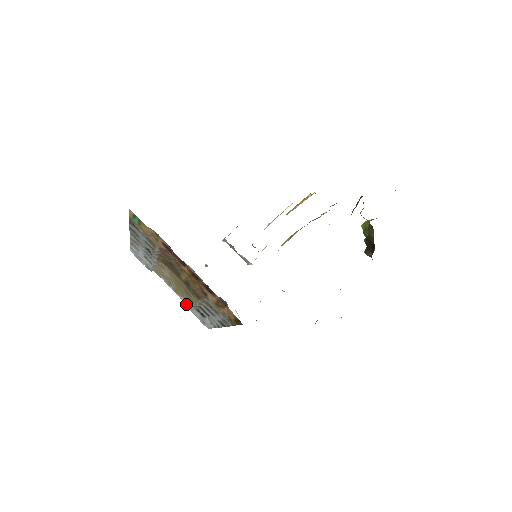
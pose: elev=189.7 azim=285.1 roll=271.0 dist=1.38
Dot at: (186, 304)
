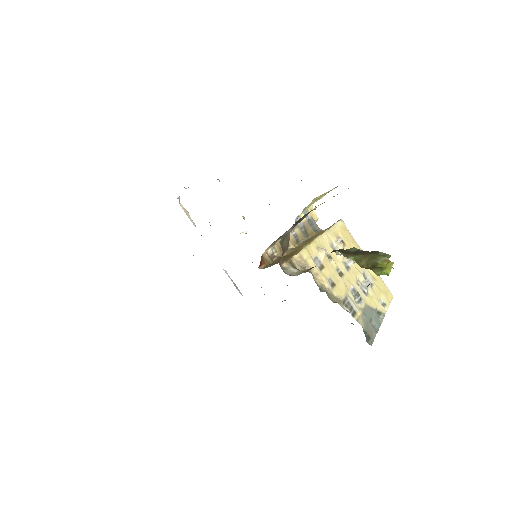
Dot at: occluded
